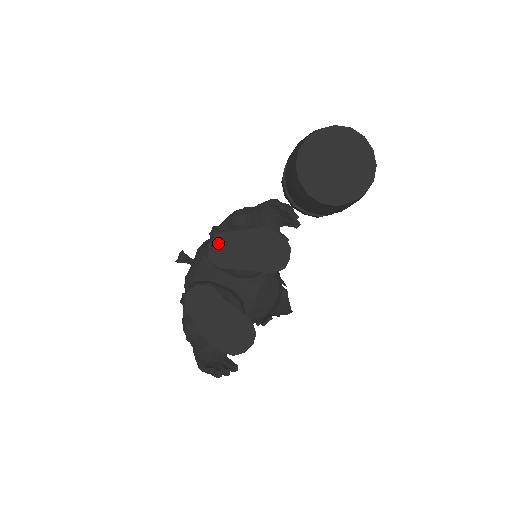
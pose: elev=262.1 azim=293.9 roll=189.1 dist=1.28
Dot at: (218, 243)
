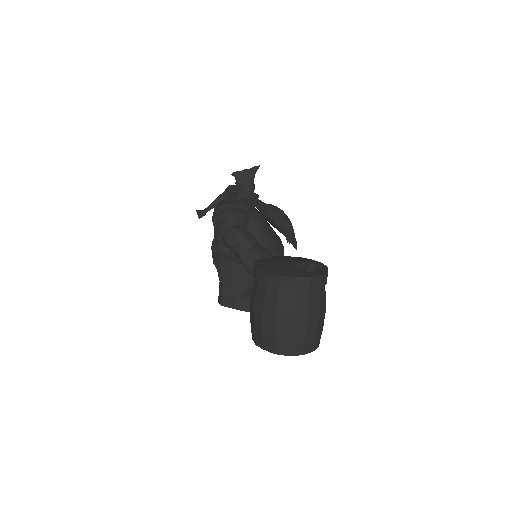
Dot at: occluded
